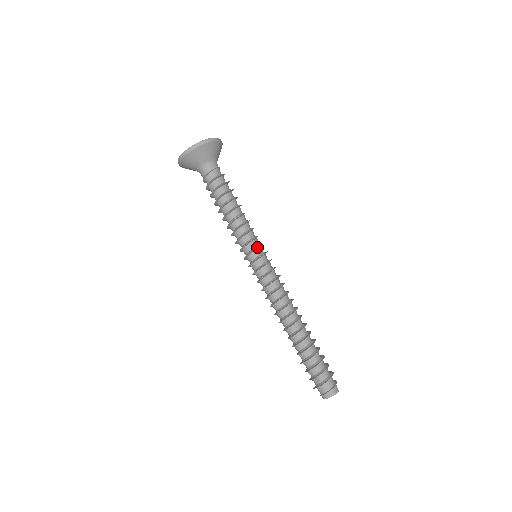
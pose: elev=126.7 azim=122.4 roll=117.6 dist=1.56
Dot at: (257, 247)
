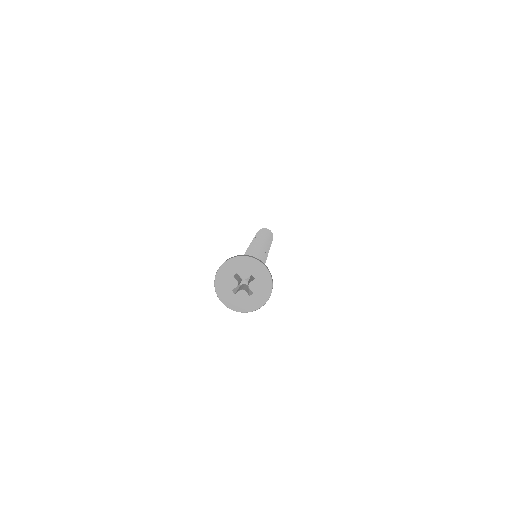
Dot at: occluded
